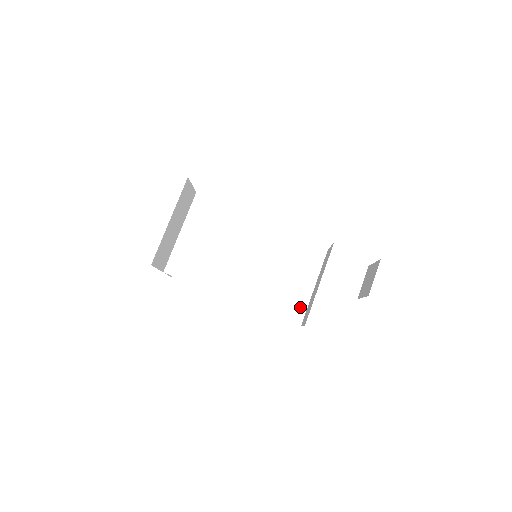
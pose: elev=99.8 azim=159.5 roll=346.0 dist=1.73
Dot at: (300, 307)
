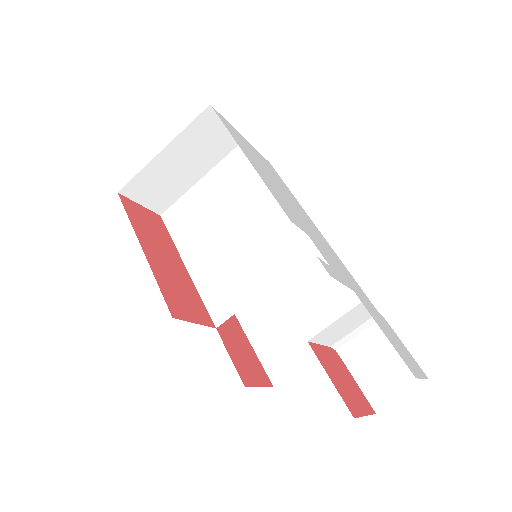
Dot at: (289, 362)
